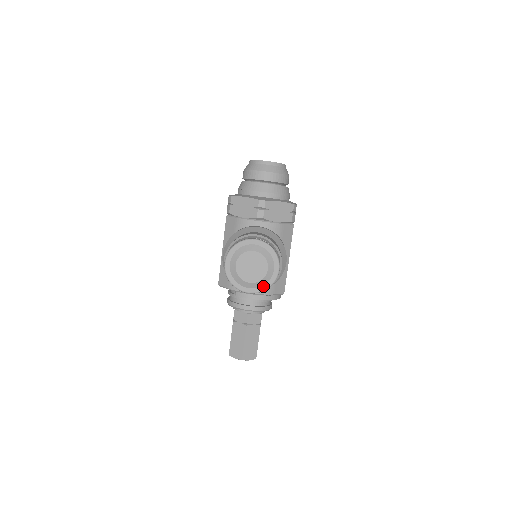
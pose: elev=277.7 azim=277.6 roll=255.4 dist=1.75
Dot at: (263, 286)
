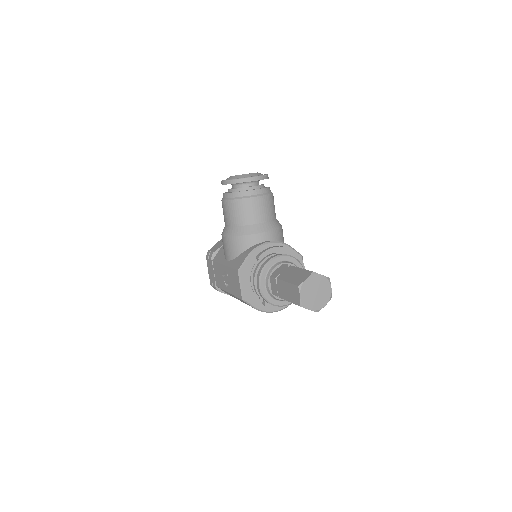
Dot at: occluded
